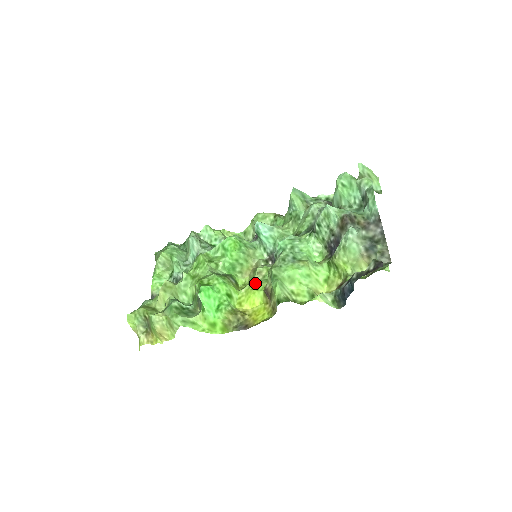
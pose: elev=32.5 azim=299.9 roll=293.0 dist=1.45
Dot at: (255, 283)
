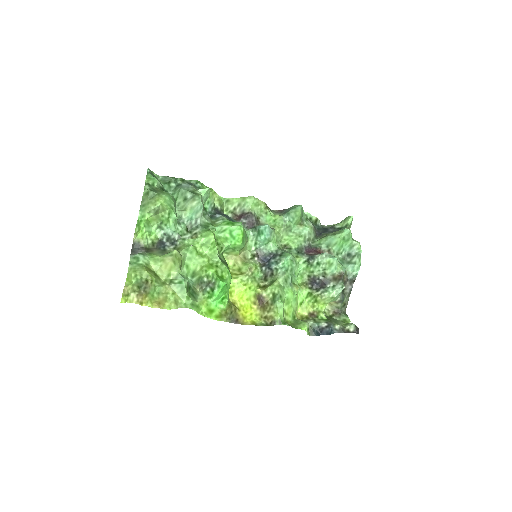
Dot at: (247, 279)
